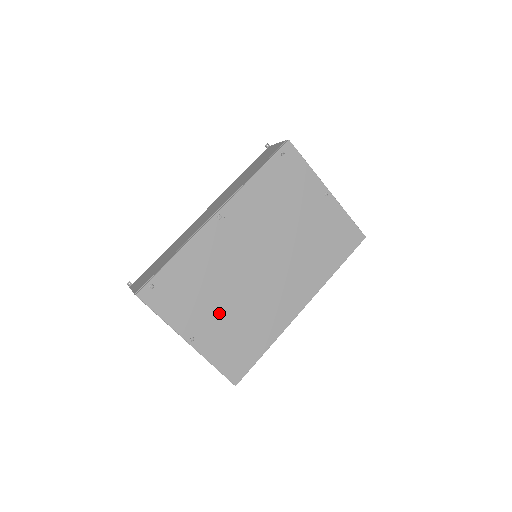
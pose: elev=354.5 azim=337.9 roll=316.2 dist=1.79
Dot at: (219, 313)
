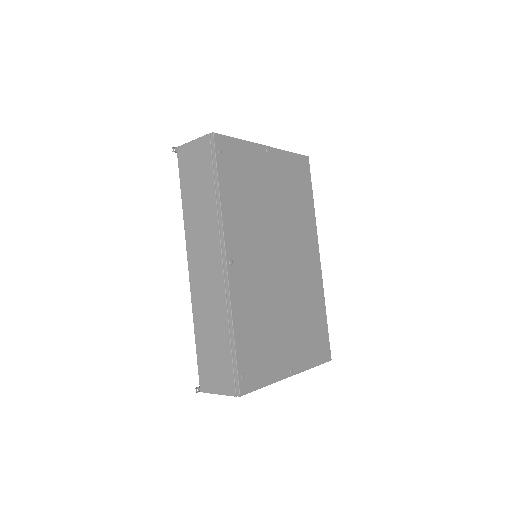
Dot at: (288, 331)
